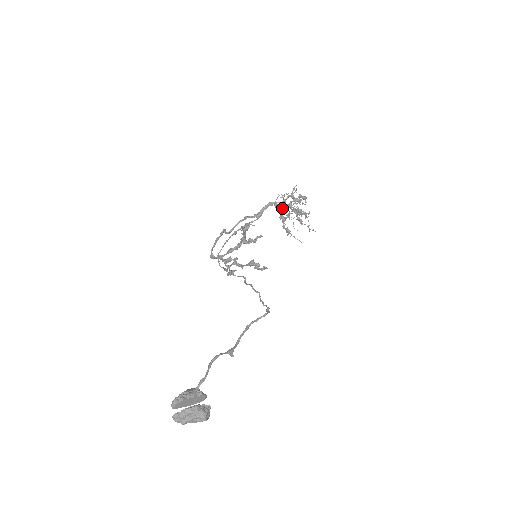
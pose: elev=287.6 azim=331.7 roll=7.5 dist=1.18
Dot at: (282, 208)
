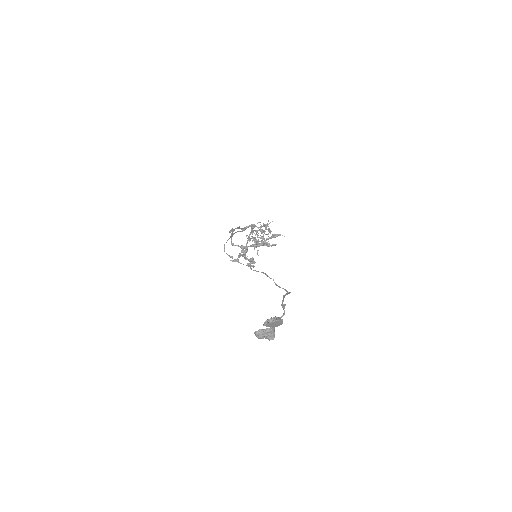
Dot at: (252, 231)
